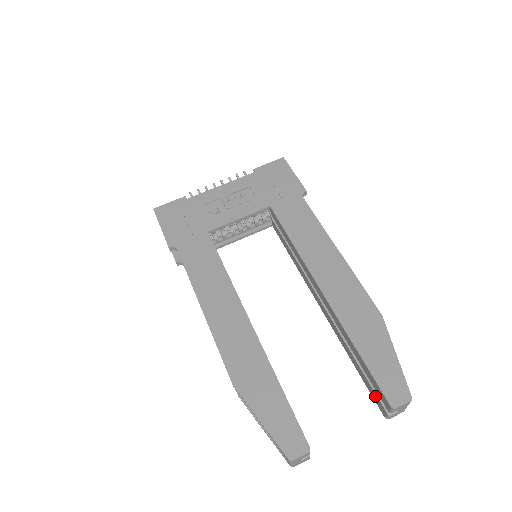
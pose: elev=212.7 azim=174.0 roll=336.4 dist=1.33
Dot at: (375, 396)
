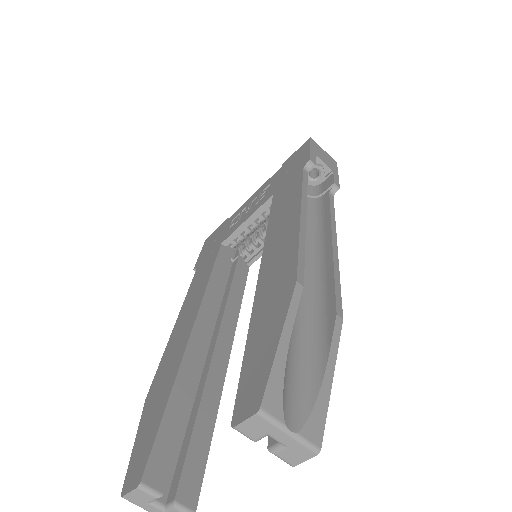
Dot at: occluded
